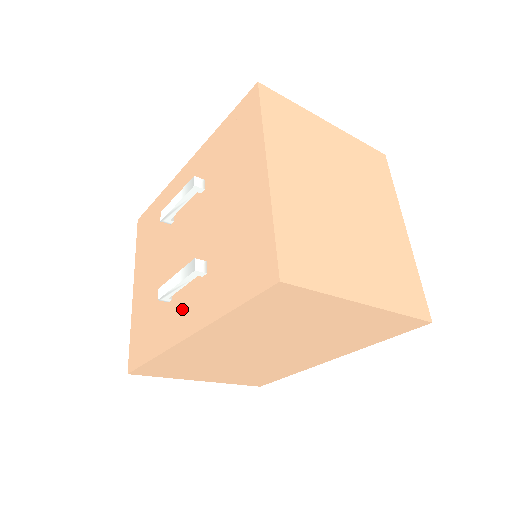
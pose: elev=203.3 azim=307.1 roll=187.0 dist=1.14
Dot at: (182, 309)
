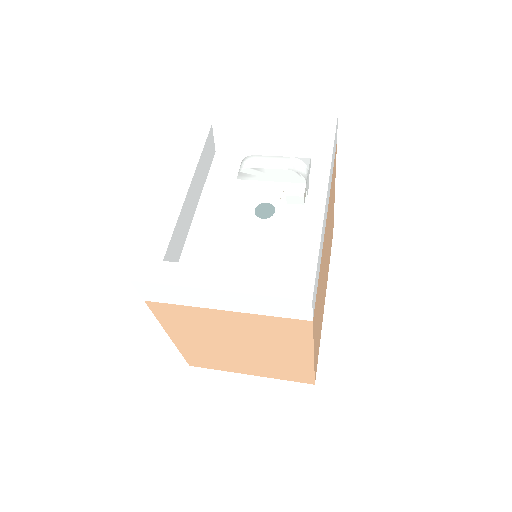
Dot at: occluded
